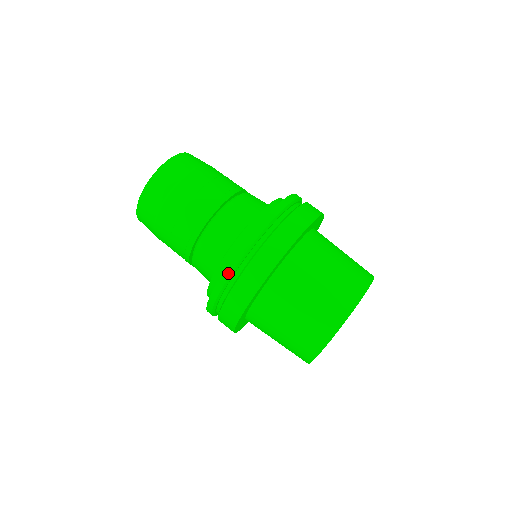
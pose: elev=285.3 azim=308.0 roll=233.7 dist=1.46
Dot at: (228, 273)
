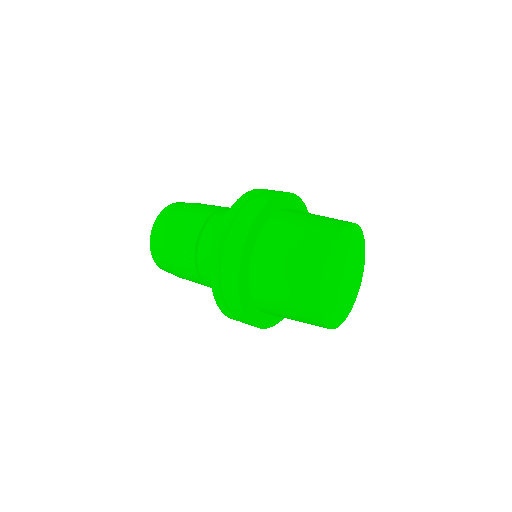
Dot at: (254, 191)
